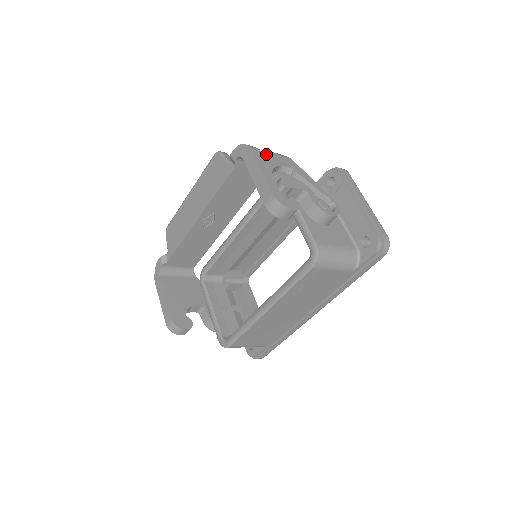
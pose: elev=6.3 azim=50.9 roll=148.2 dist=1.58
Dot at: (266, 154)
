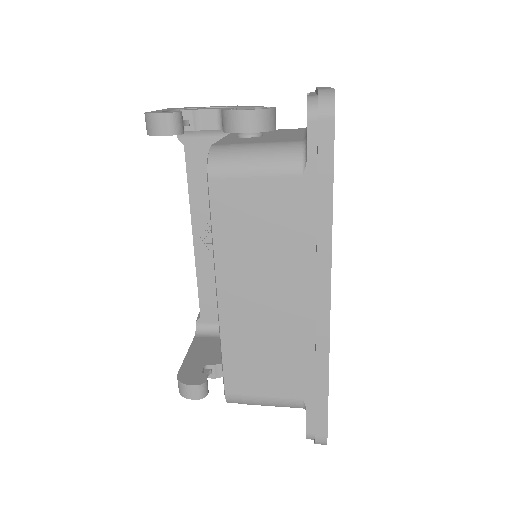
Dot at: (191, 107)
